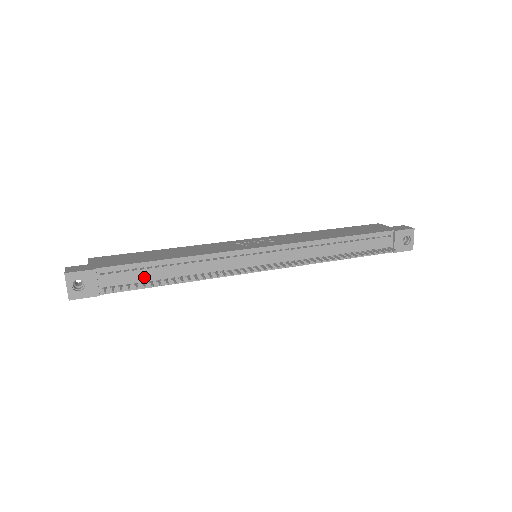
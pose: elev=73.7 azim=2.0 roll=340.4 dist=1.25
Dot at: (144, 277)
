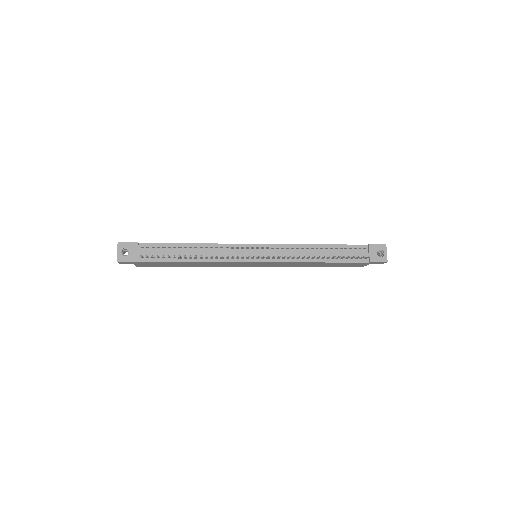
Dot at: (170, 254)
